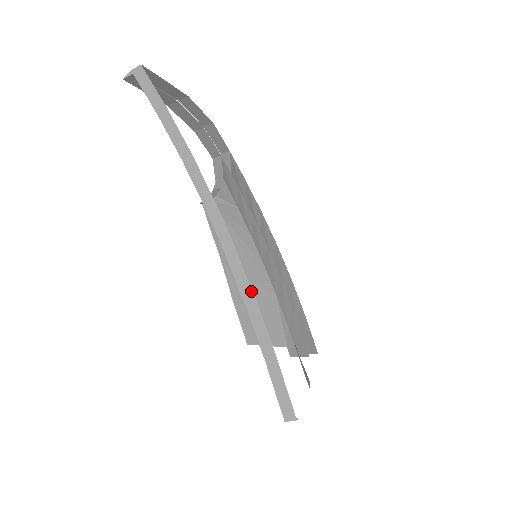
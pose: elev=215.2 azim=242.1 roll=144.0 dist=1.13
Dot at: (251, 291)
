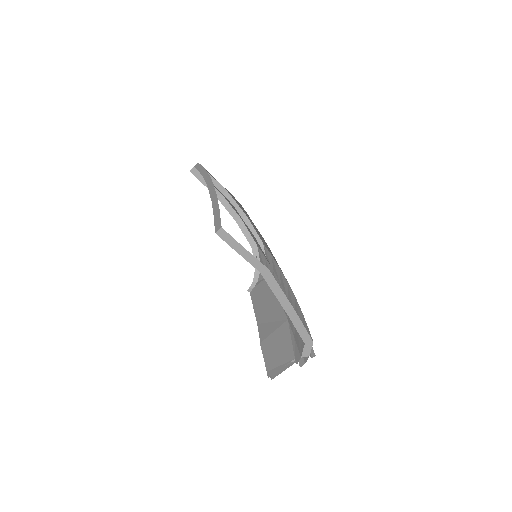
Dot at: (216, 194)
